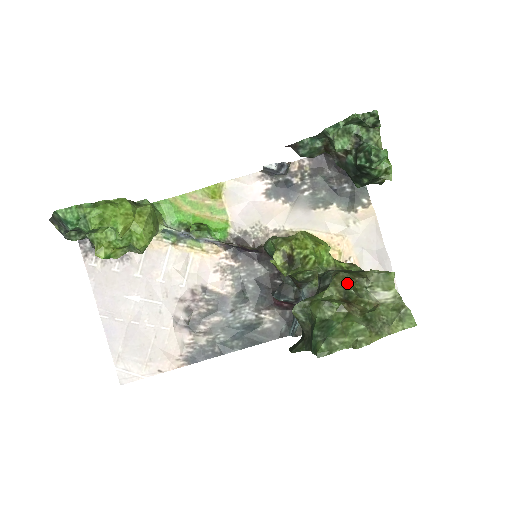
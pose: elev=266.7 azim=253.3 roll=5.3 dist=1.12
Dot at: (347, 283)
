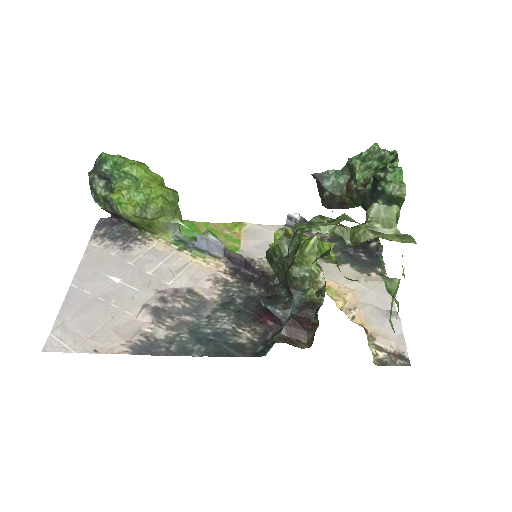
Dot at: (345, 227)
